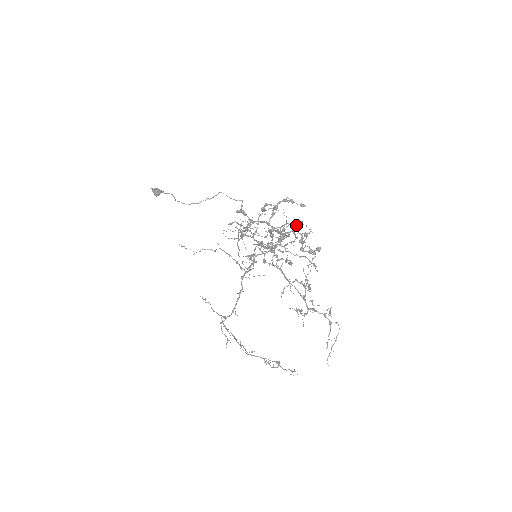
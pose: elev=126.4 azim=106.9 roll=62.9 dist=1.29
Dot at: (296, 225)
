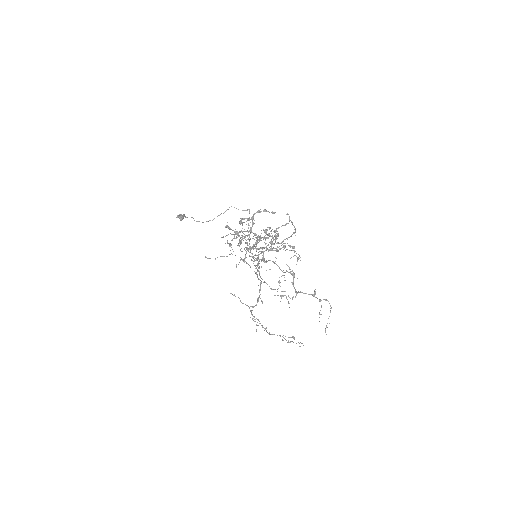
Dot at: (264, 231)
